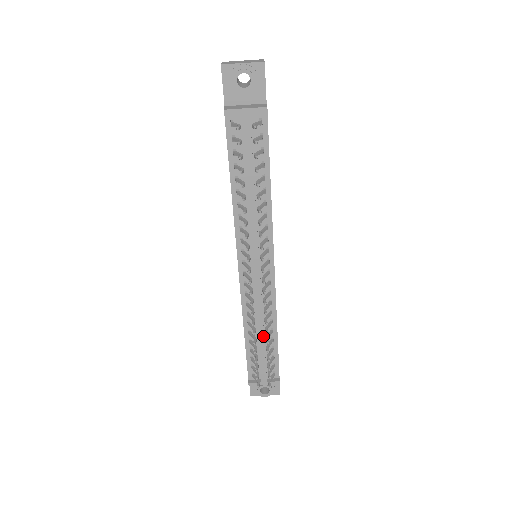
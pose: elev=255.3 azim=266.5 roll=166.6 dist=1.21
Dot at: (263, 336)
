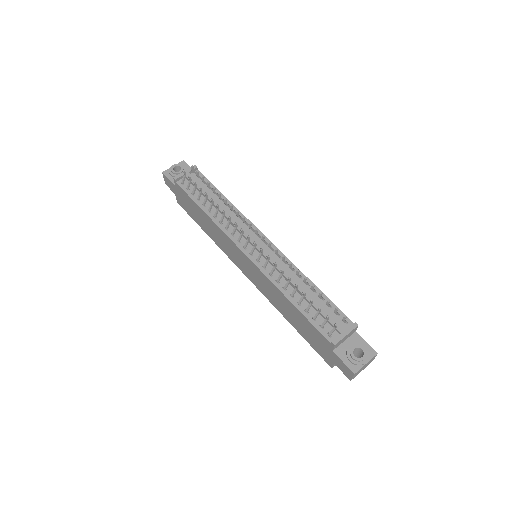
Dot at: (303, 289)
